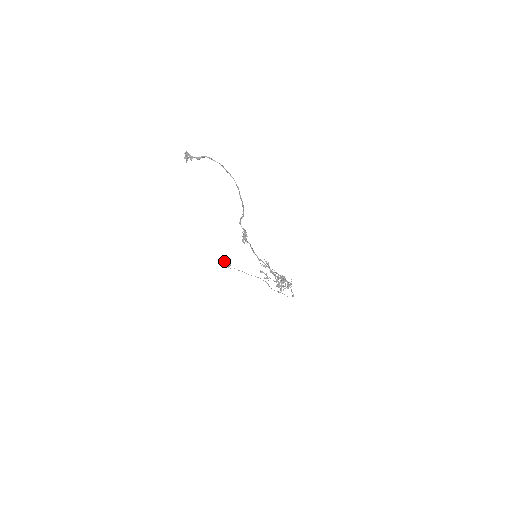
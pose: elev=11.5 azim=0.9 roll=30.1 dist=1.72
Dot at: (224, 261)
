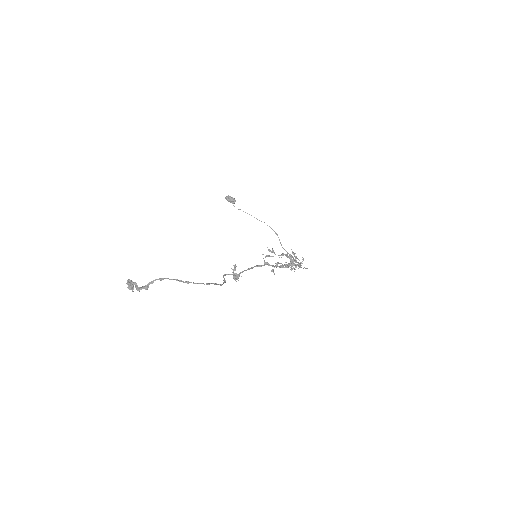
Dot at: (227, 198)
